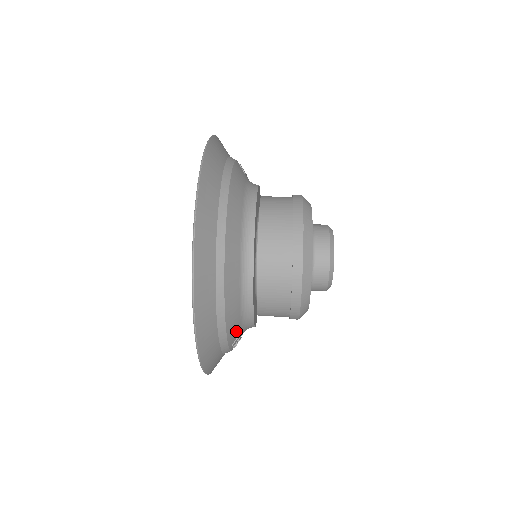
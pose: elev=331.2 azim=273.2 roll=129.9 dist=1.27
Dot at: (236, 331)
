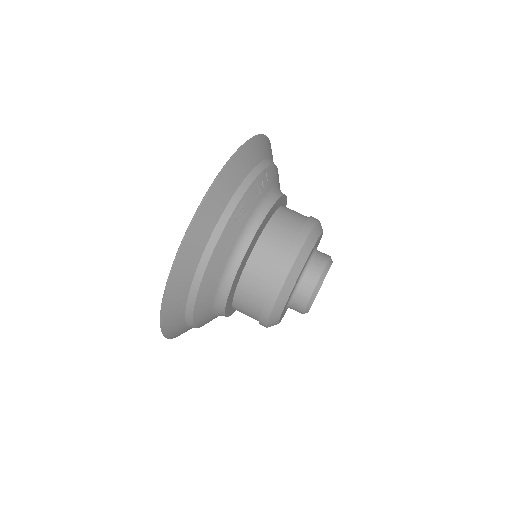
Dot at: occluded
